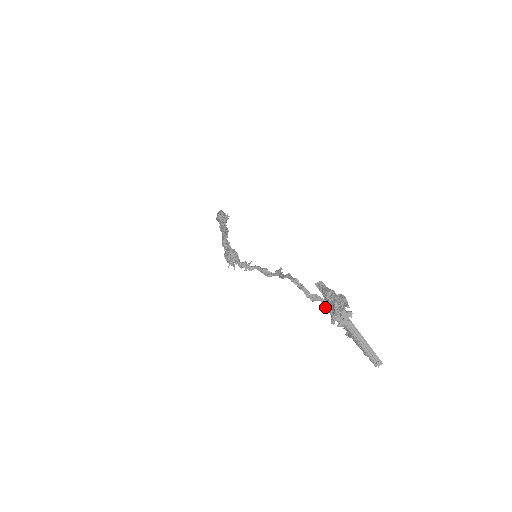
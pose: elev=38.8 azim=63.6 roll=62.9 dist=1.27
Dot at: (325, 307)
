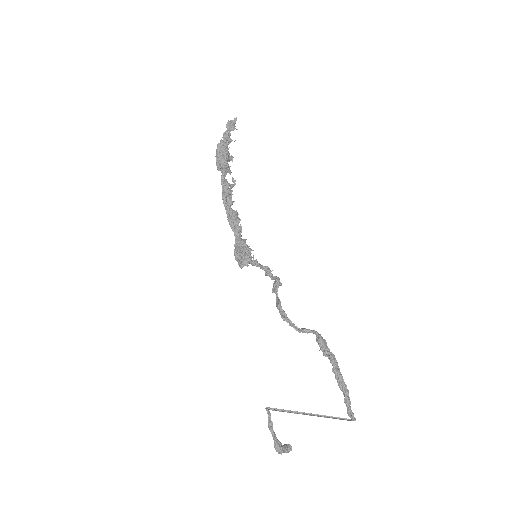
Dot at: (316, 340)
